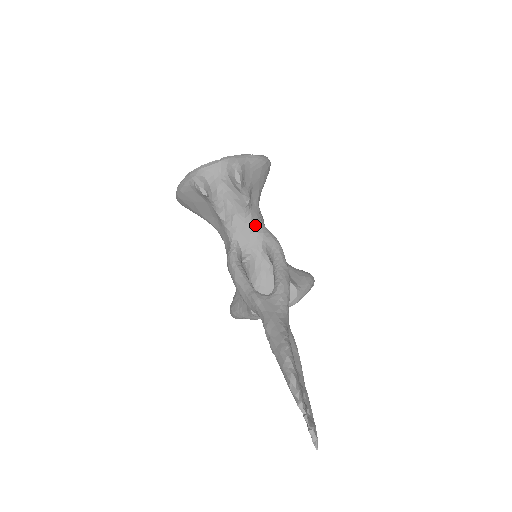
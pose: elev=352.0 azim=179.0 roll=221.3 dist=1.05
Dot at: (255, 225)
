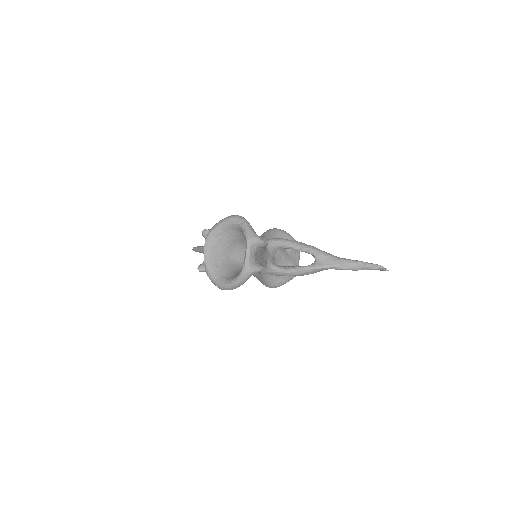
Dot at: (266, 247)
